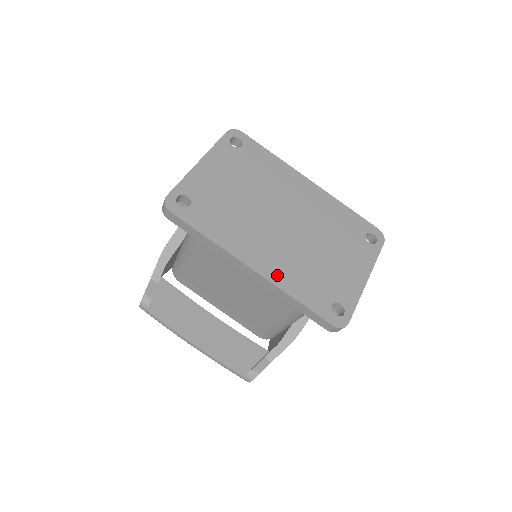
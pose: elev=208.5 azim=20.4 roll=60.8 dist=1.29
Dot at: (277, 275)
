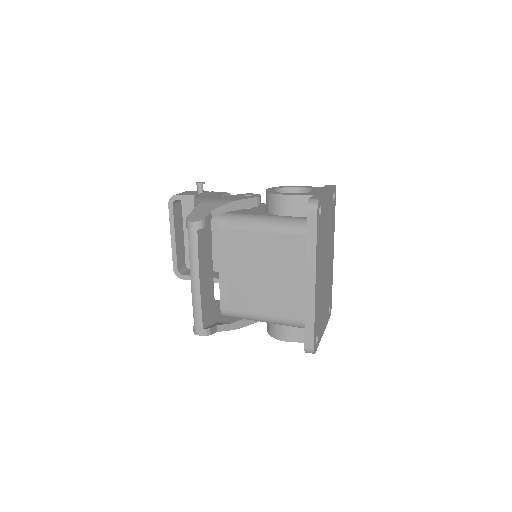
Dot at: (317, 297)
